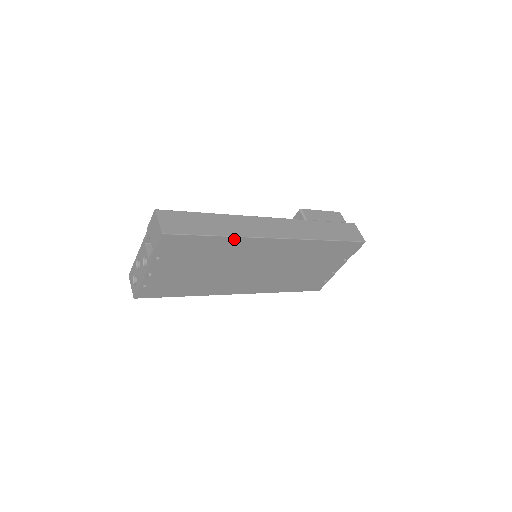
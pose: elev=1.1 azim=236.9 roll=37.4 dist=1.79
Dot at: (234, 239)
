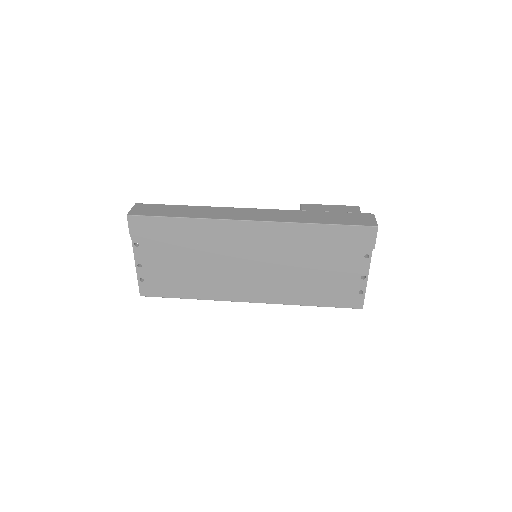
Dot at: (199, 222)
